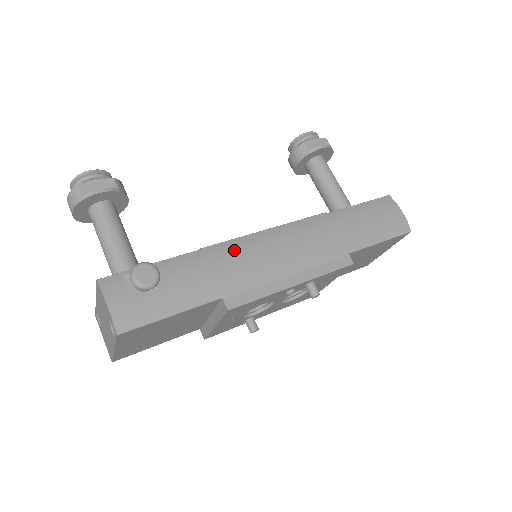
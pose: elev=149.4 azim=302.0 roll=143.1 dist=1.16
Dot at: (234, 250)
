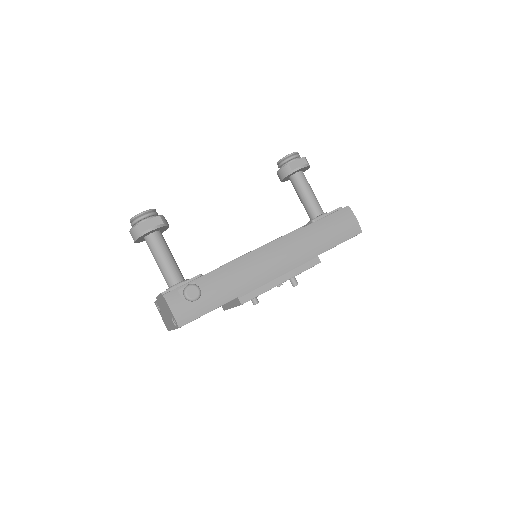
Dot at: (243, 264)
